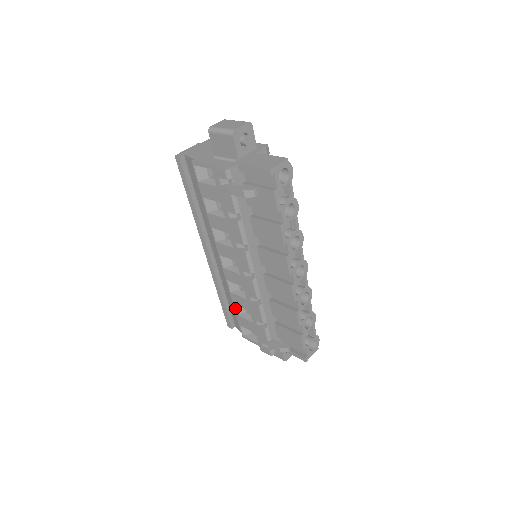
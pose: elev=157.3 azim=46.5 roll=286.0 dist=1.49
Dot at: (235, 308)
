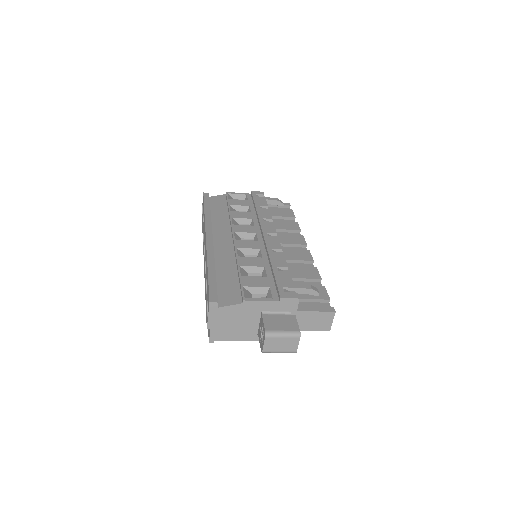
Dot at: (240, 270)
